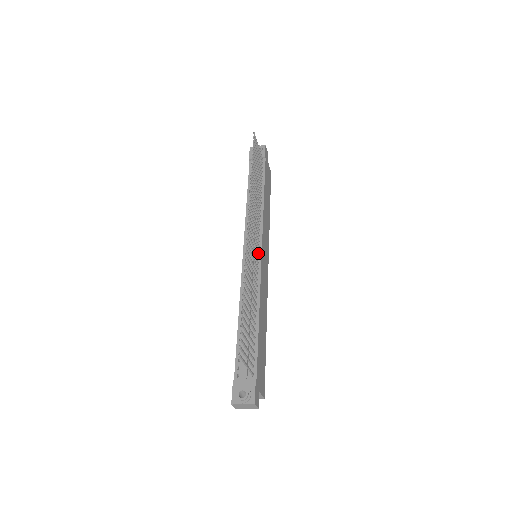
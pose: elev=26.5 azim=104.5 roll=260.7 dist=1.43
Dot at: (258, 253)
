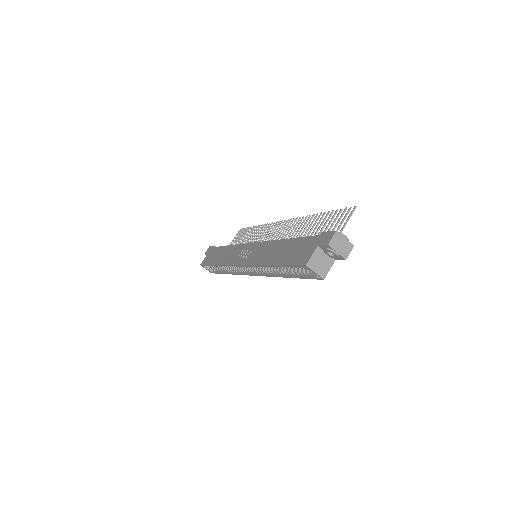
Dot at: occluded
